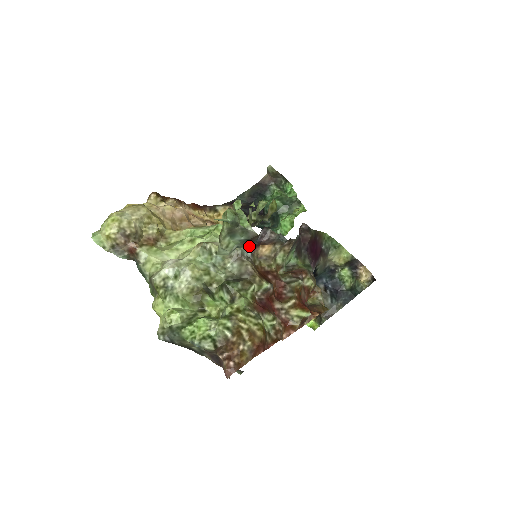
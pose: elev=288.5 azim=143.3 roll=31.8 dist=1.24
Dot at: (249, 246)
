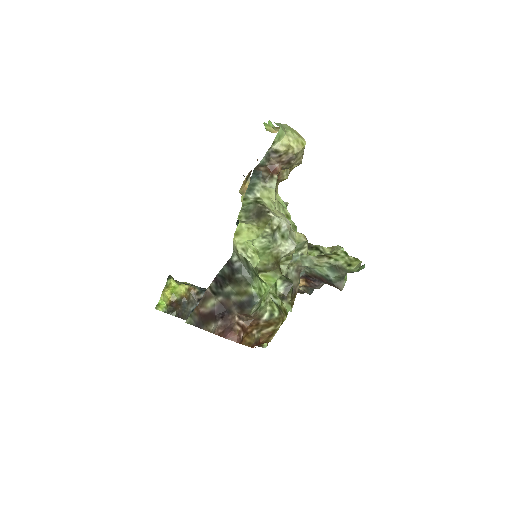
Dot at: (309, 275)
